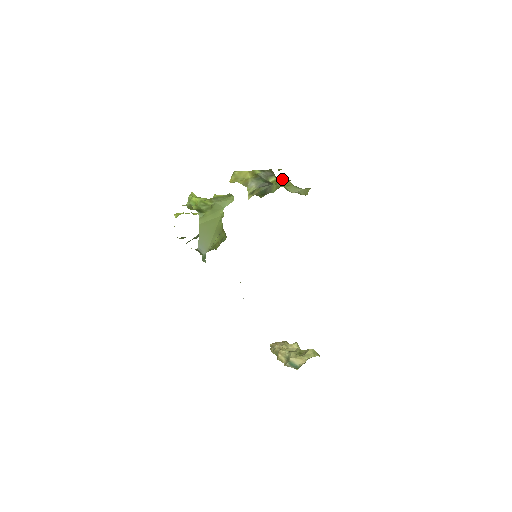
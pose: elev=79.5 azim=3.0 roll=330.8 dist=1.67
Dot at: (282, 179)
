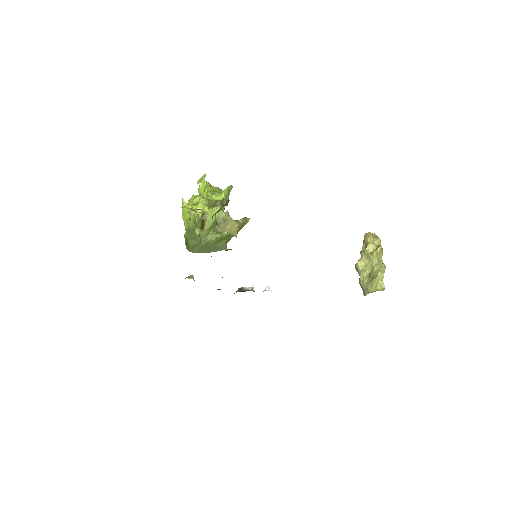
Dot at: occluded
